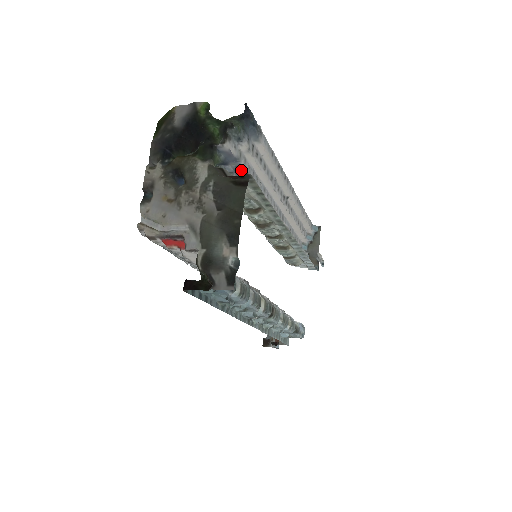
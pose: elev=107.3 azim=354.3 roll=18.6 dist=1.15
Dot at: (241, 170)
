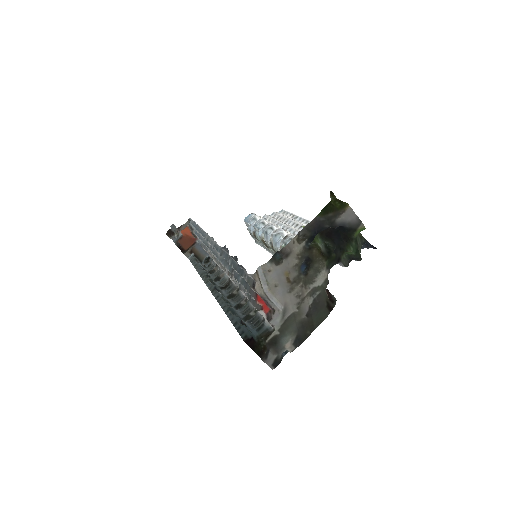
Dot at: occluded
